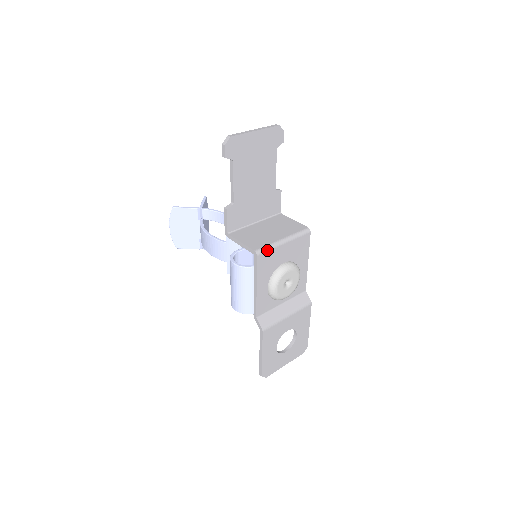
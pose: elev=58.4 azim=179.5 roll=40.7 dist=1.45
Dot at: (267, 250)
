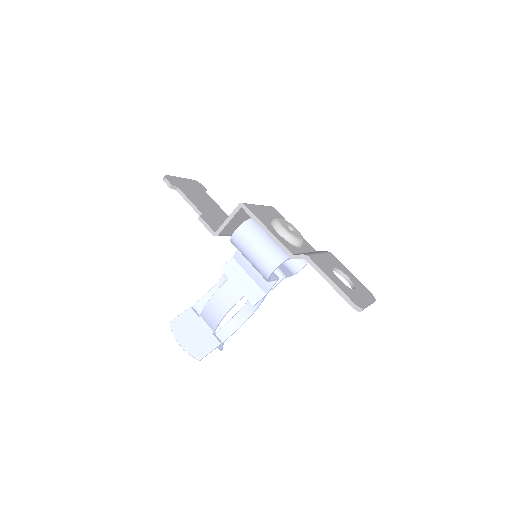
Dot at: (248, 204)
